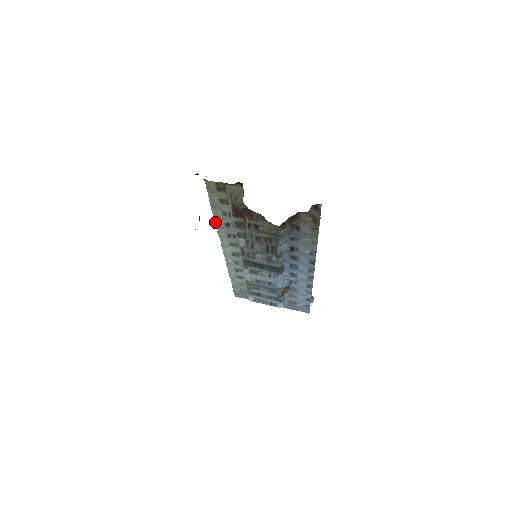
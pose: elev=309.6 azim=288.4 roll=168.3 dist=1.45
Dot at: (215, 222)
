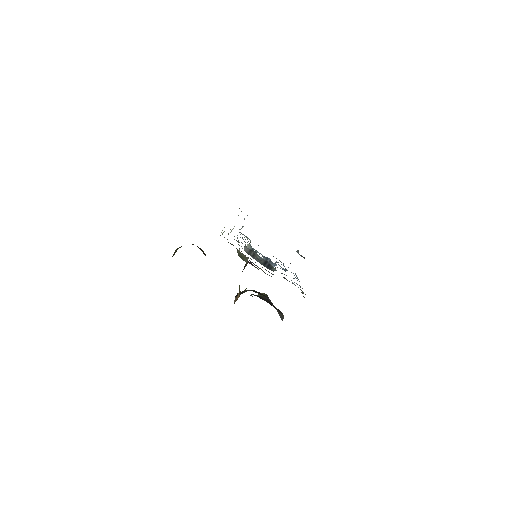
Dot at: occluded
